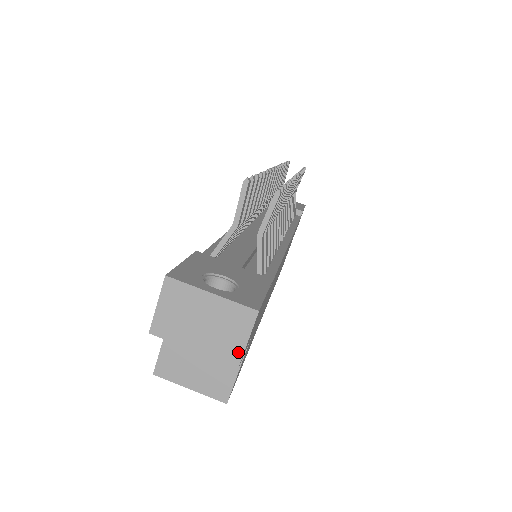
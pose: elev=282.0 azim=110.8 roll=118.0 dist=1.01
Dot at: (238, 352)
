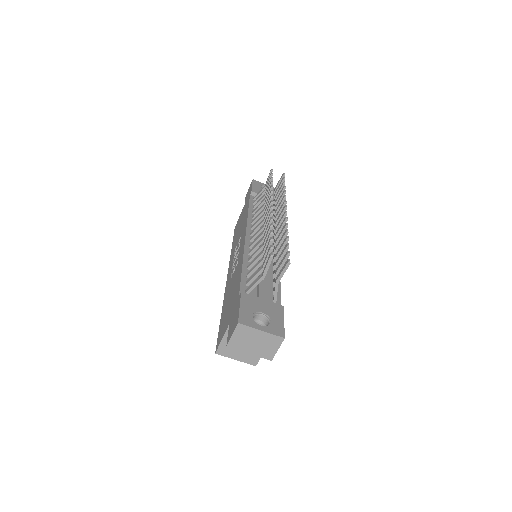
Dot at: (272, 354)
